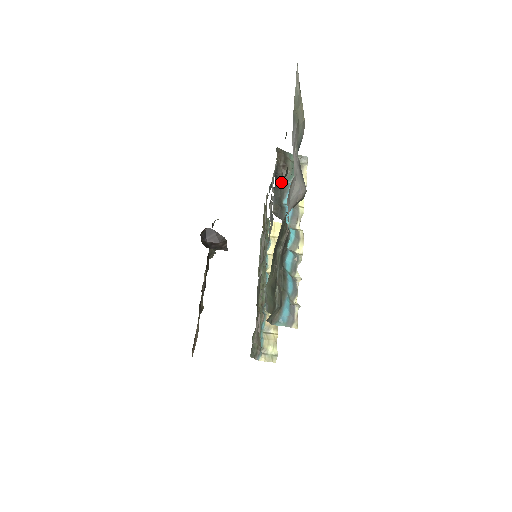
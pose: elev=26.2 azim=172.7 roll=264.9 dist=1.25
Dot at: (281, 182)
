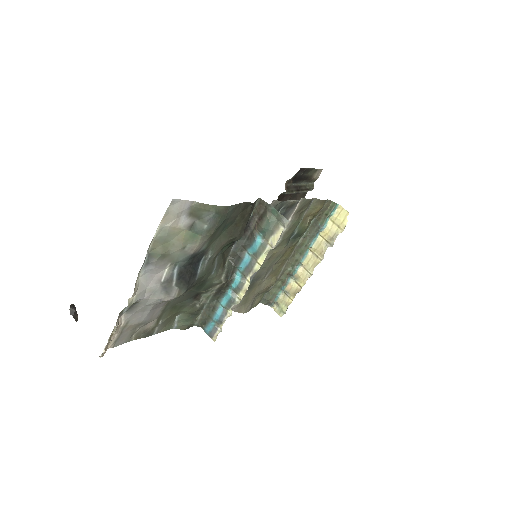
Dot at: (251, 233)
